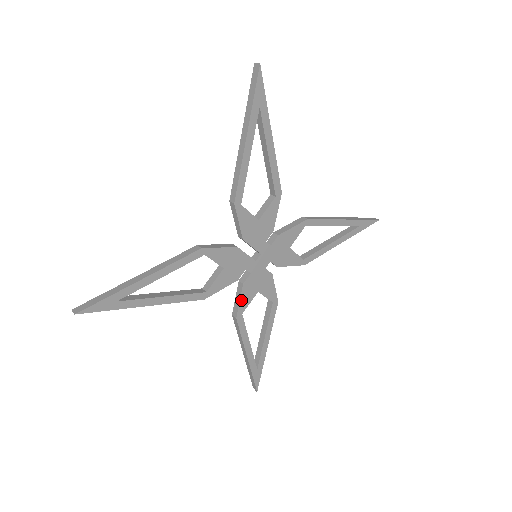
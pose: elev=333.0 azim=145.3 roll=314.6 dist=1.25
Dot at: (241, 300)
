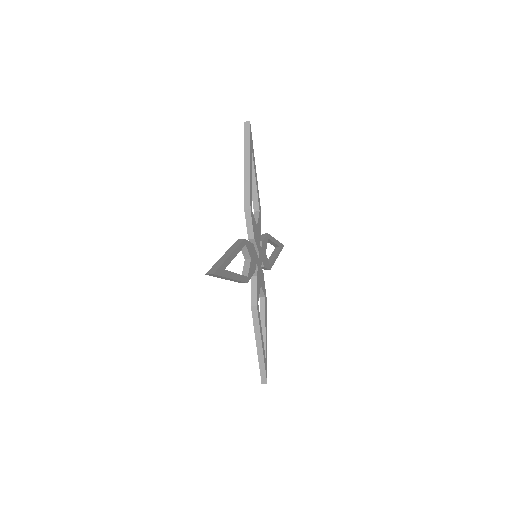
Dot at: (257, 290)
